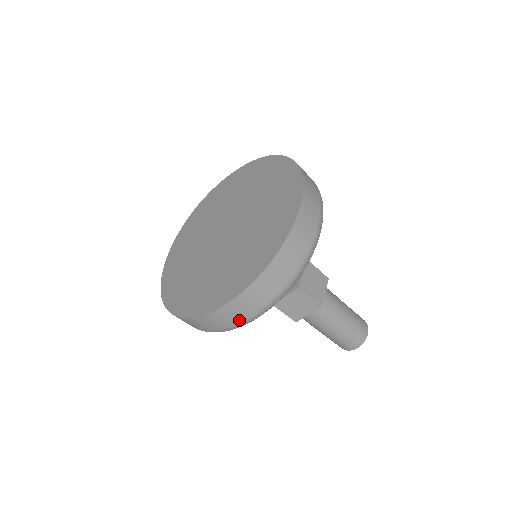
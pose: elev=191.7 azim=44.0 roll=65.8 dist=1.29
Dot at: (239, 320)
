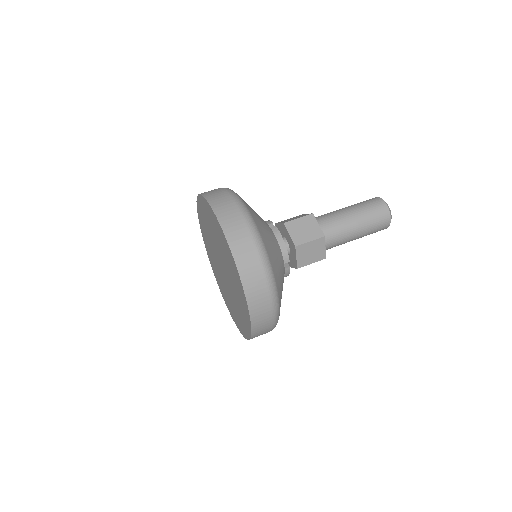
Dot at: occluded
